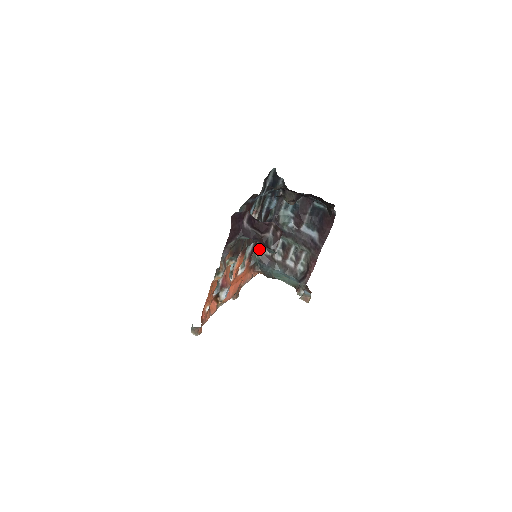
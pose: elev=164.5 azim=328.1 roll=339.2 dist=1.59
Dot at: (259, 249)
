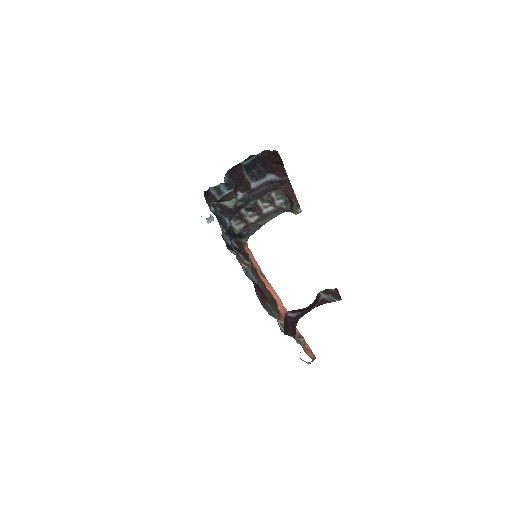
Dot at: occluded
